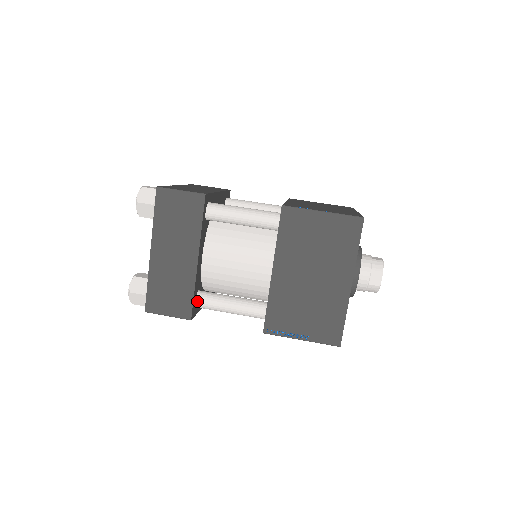
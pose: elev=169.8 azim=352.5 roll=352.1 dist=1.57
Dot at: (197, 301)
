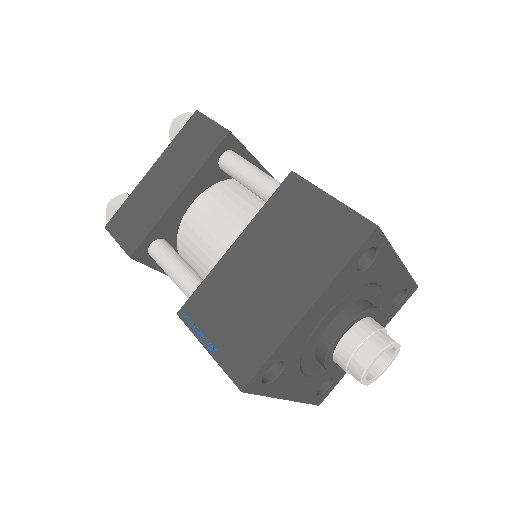
Dot at: (152, 245)
